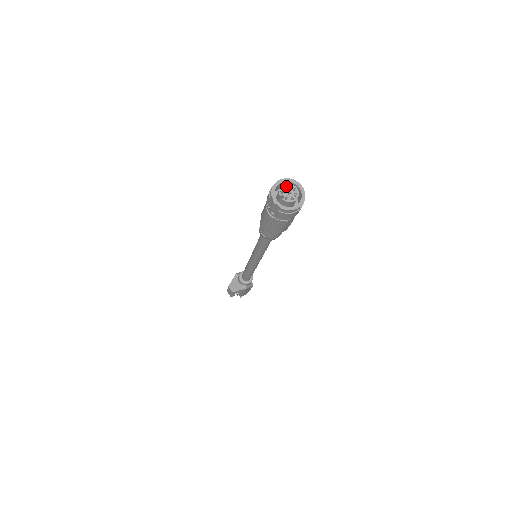
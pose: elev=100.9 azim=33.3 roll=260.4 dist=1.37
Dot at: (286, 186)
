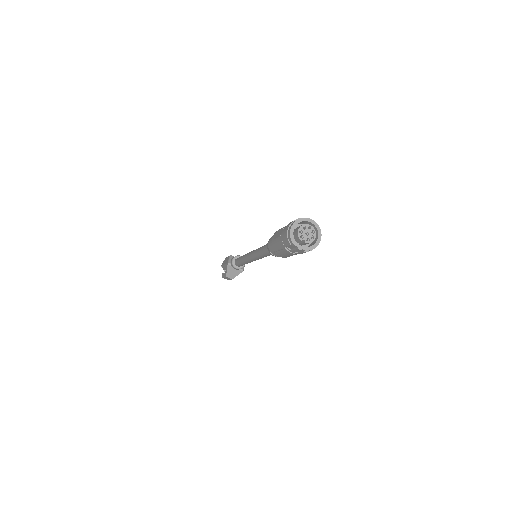
Dot at: (301, 229)
